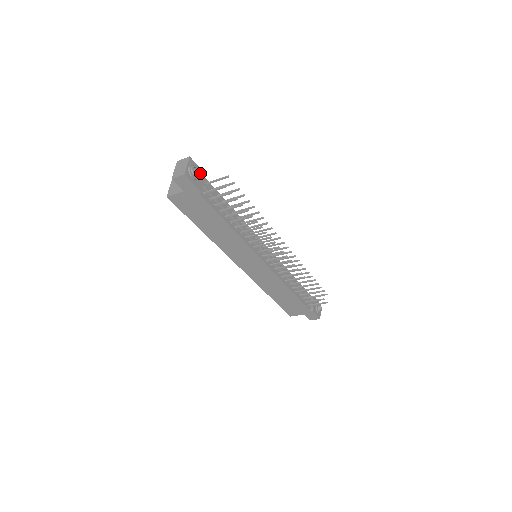
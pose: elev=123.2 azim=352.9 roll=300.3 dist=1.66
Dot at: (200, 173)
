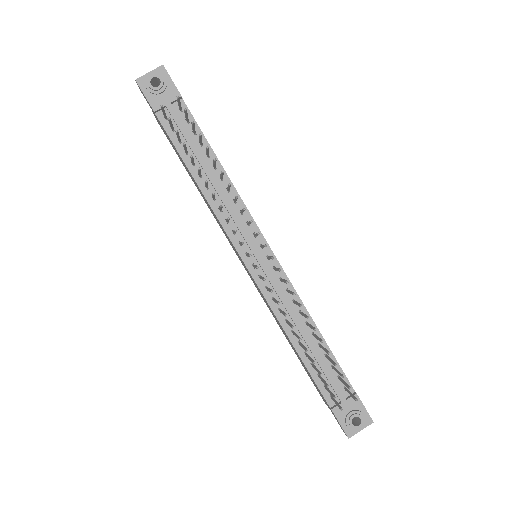
Dot at: (171, 90)
